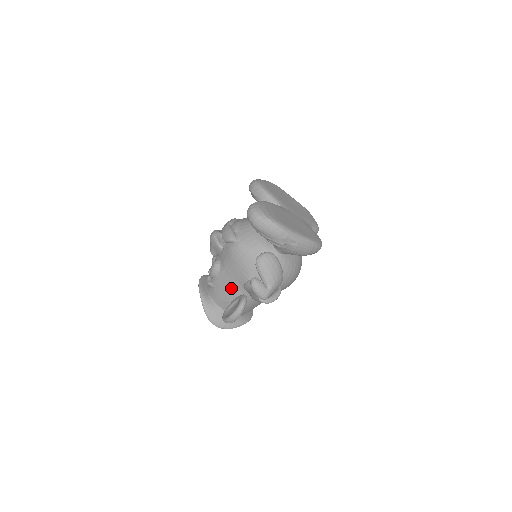
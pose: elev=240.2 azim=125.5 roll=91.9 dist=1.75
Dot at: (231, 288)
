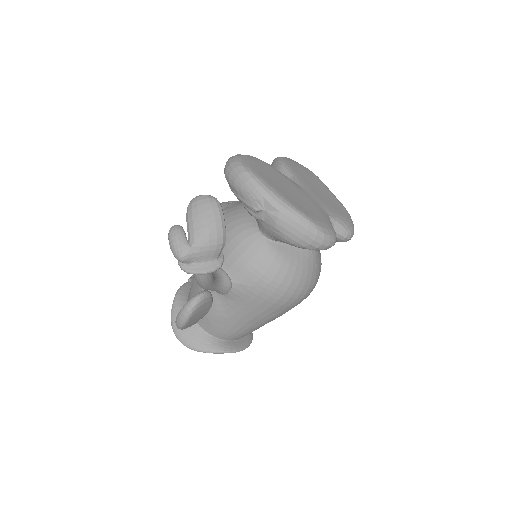
Dot at: occluded
